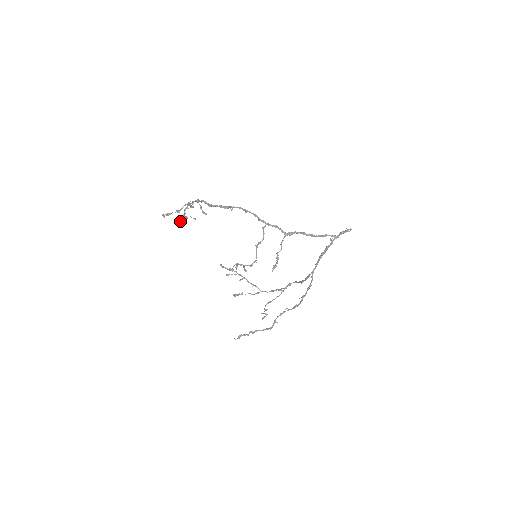
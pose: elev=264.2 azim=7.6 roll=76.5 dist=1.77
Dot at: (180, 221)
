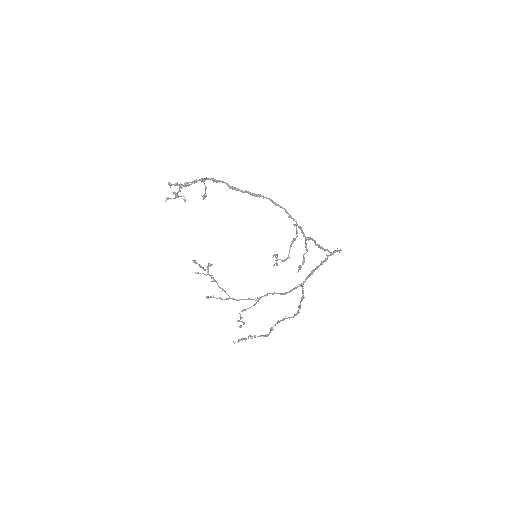
Dot at: (168, 198)
